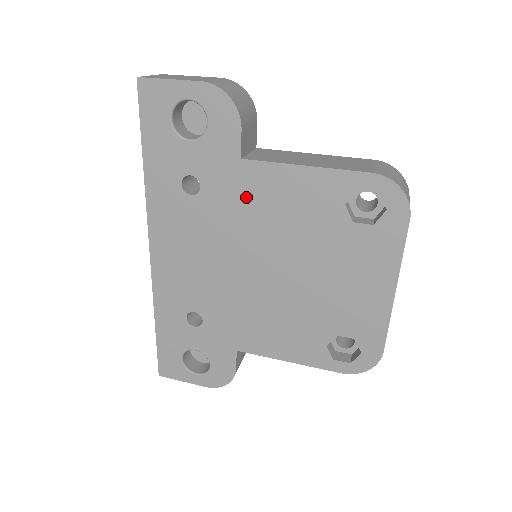
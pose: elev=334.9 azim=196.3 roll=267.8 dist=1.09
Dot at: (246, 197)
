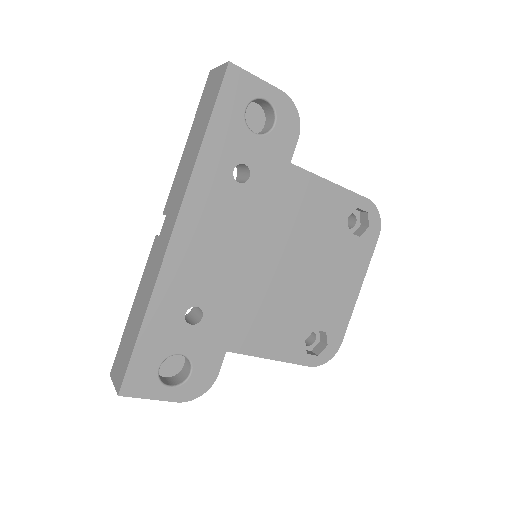
Dot at: (284, 196)
